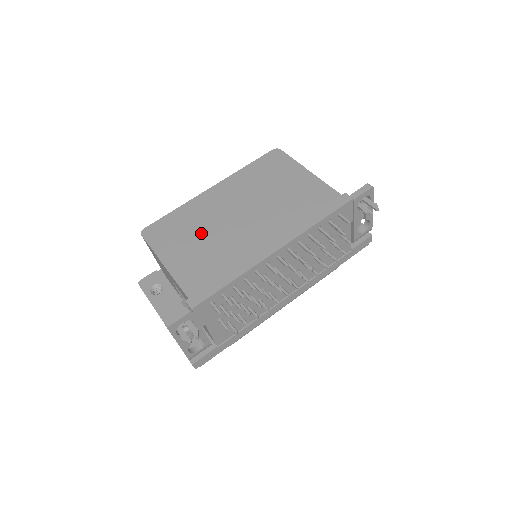
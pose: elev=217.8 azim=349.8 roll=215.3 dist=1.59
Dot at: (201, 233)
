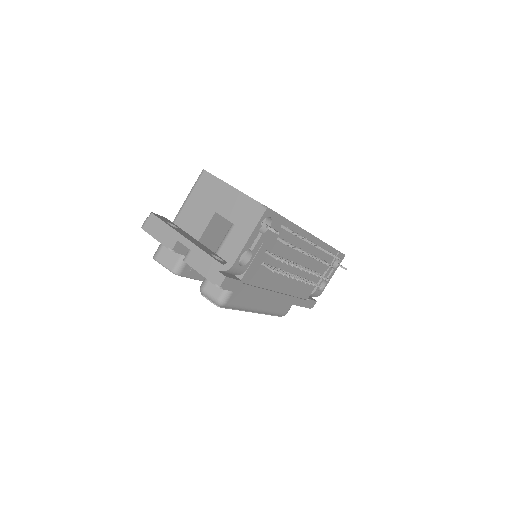
Dot at: occluded
